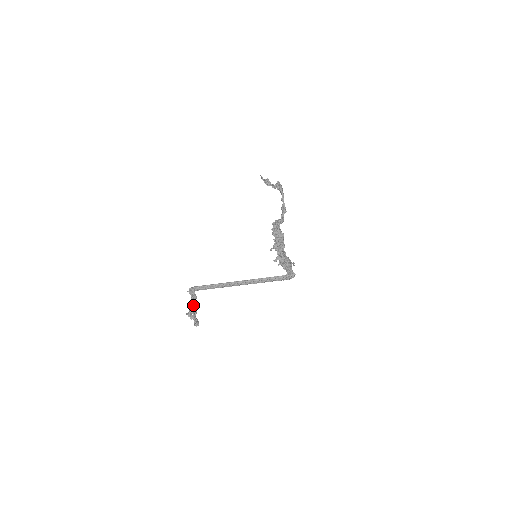
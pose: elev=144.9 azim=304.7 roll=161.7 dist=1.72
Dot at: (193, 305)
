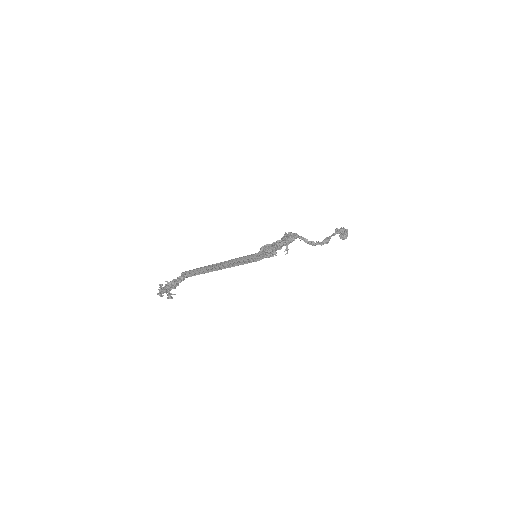
Dot at: (172, 282)
